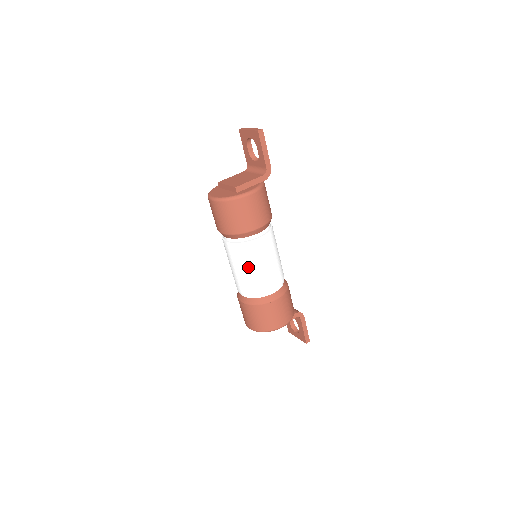
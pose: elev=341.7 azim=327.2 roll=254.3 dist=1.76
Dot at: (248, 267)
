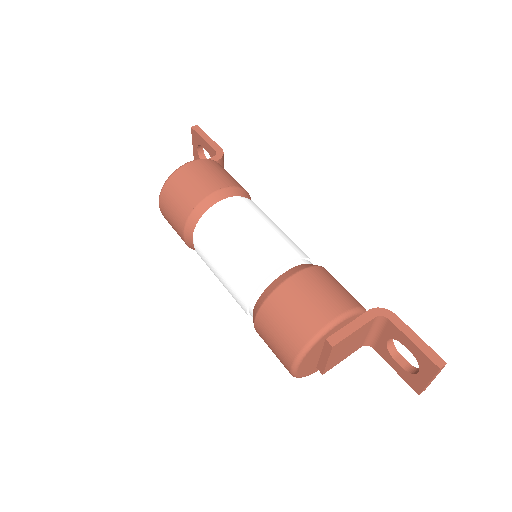
Dot at: (226, 249)
